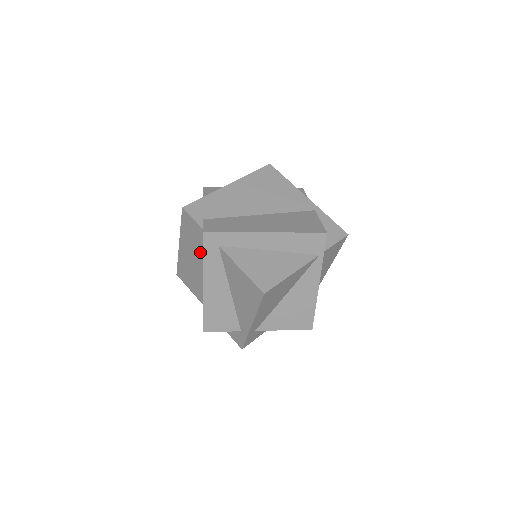
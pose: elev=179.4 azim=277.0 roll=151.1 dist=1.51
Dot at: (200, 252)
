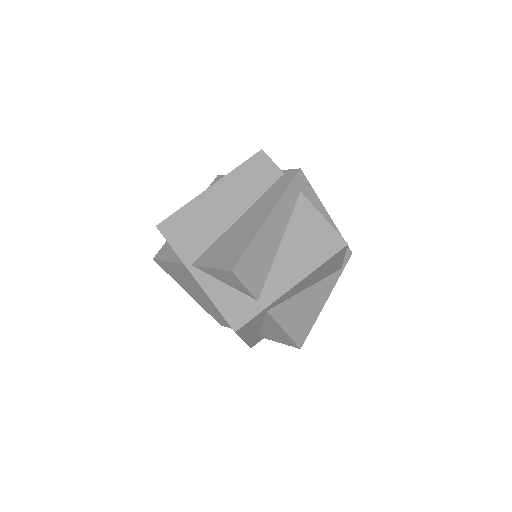
Dot at: (253, 197)
